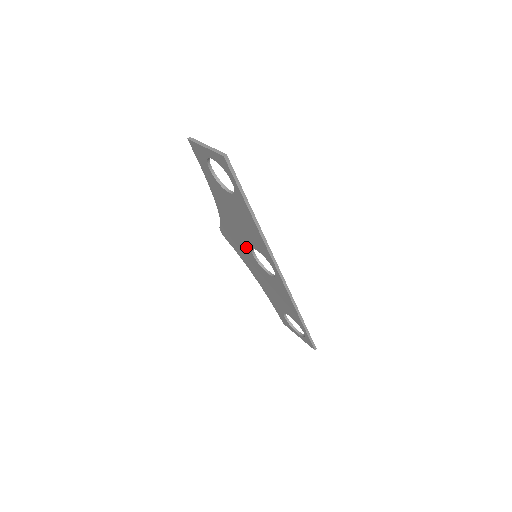
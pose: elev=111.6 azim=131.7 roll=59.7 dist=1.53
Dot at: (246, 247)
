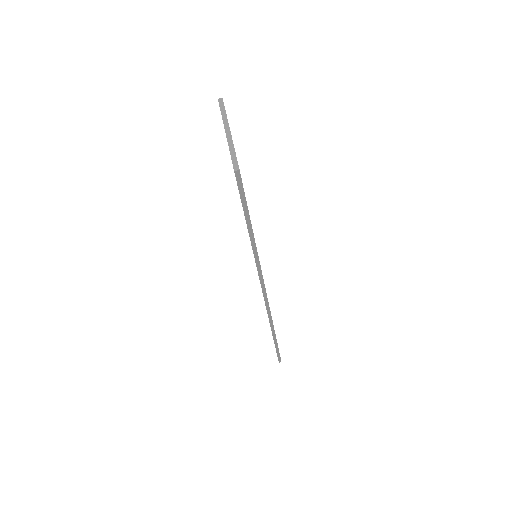
Dot at: occluded
